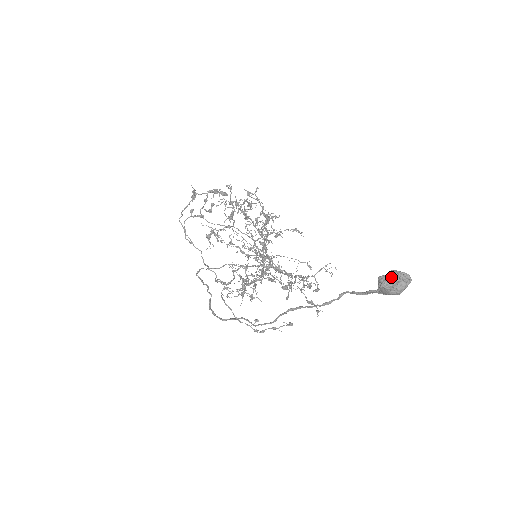
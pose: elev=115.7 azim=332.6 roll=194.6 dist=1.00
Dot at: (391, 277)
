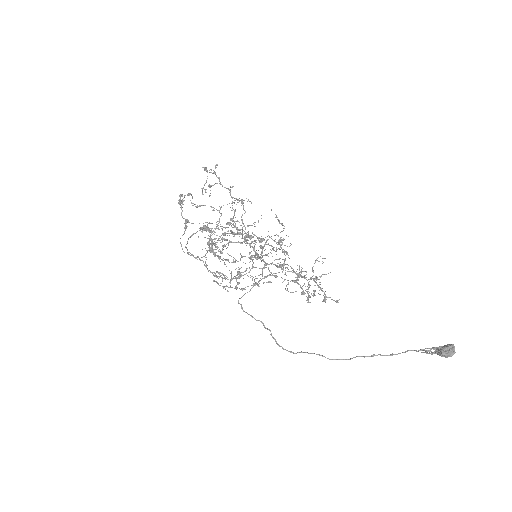
Dot at: (450, 353)
